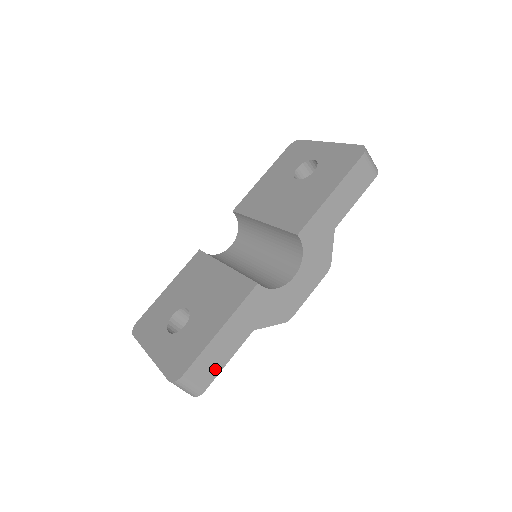
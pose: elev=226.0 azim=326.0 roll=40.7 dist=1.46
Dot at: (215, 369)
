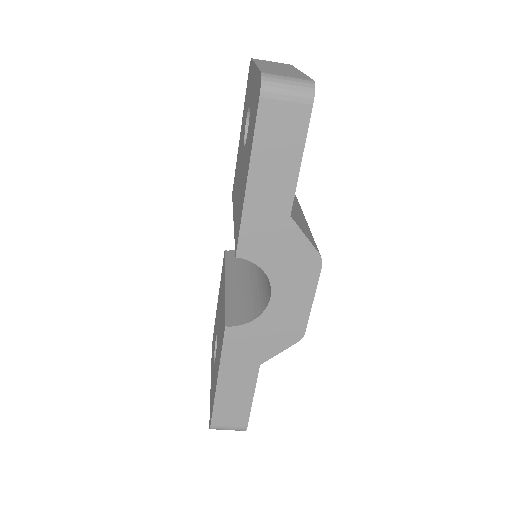
Dot at: (243, 409)
